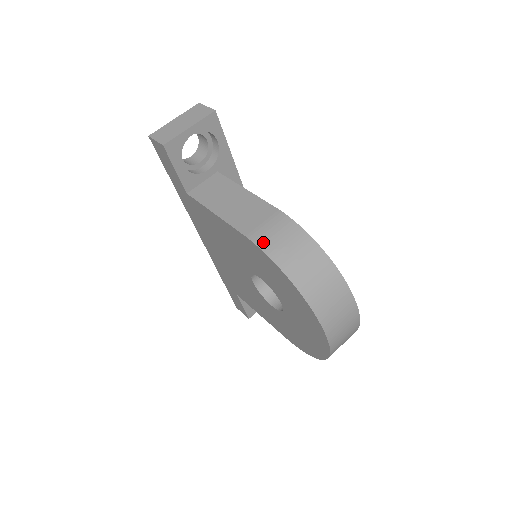
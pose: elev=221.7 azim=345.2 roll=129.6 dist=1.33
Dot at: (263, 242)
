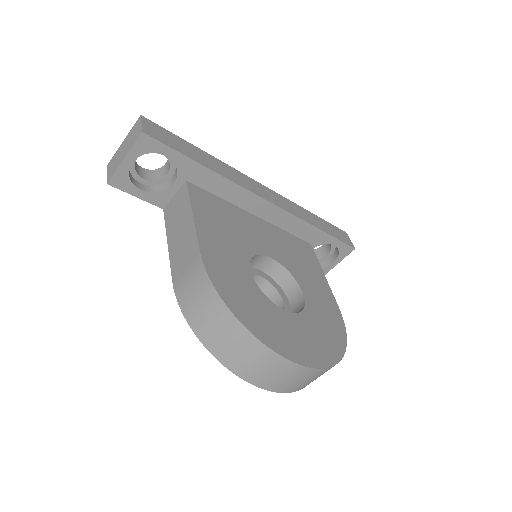
Dot at: (181, 296)
